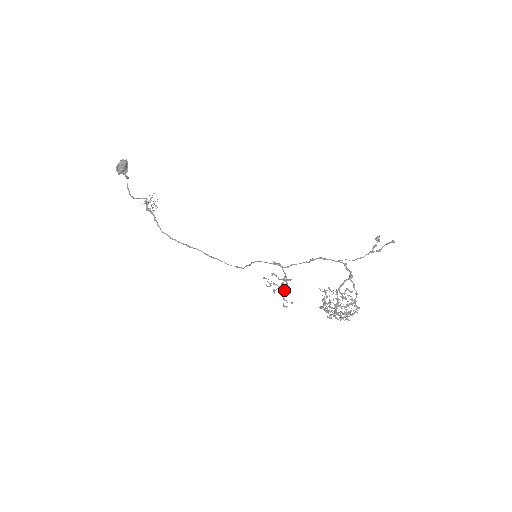
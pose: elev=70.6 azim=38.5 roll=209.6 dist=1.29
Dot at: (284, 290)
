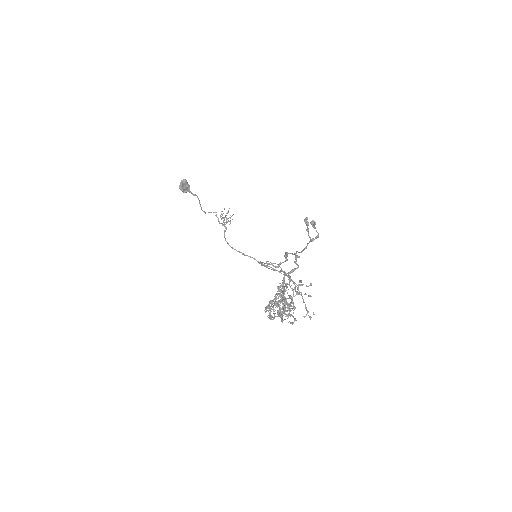
Dot at: (302, 298)
